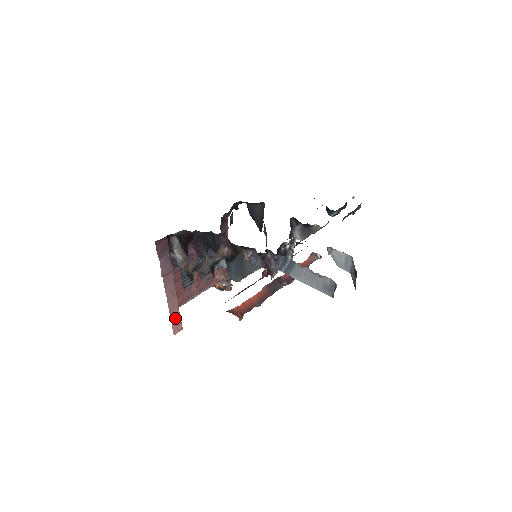
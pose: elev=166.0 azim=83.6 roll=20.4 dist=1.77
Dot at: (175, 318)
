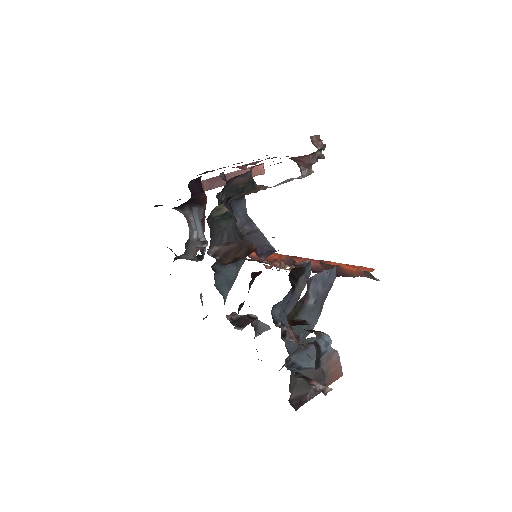
Dot at: occluded
